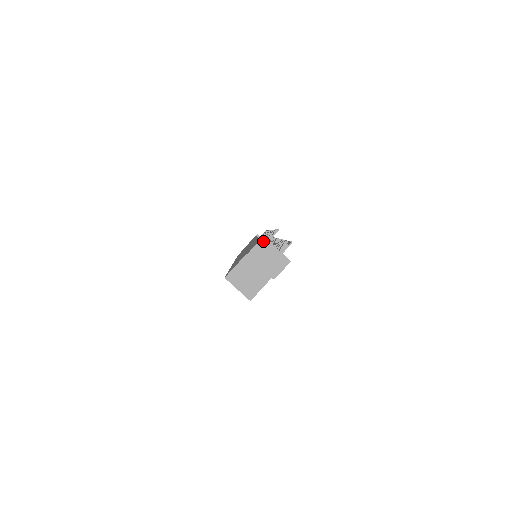
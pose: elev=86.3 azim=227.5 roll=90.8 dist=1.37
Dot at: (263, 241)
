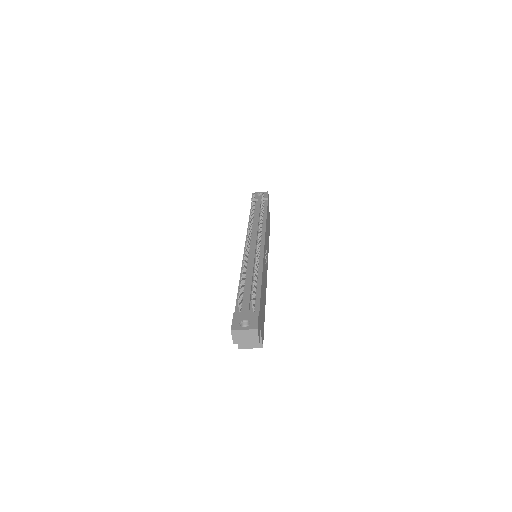
Dot at: (233, 333)
